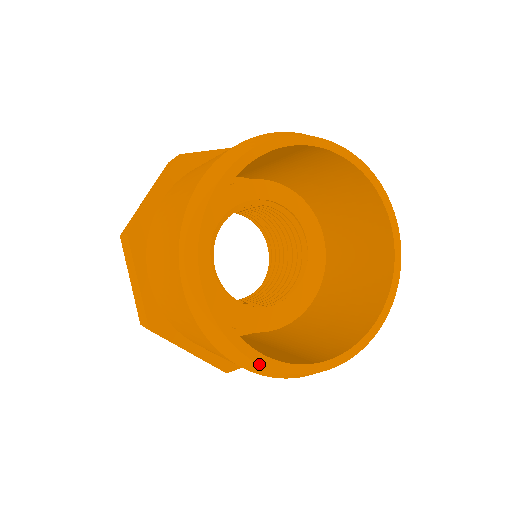
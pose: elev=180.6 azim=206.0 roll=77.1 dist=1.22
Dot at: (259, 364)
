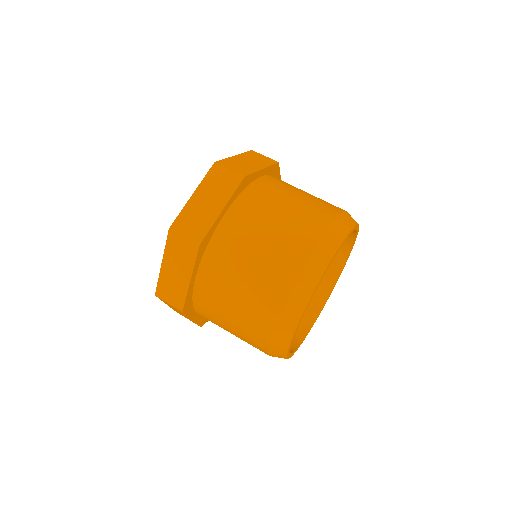
Dot at: occluded
